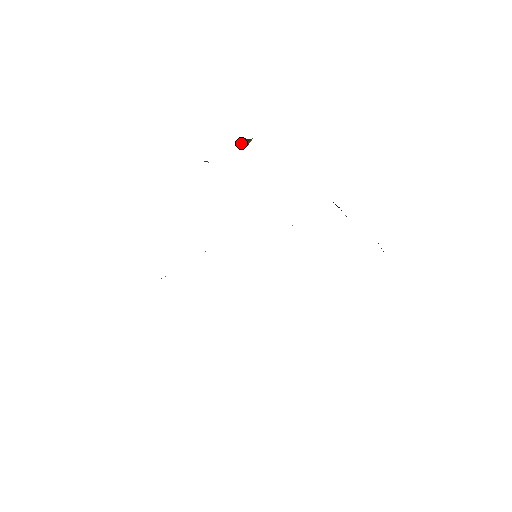
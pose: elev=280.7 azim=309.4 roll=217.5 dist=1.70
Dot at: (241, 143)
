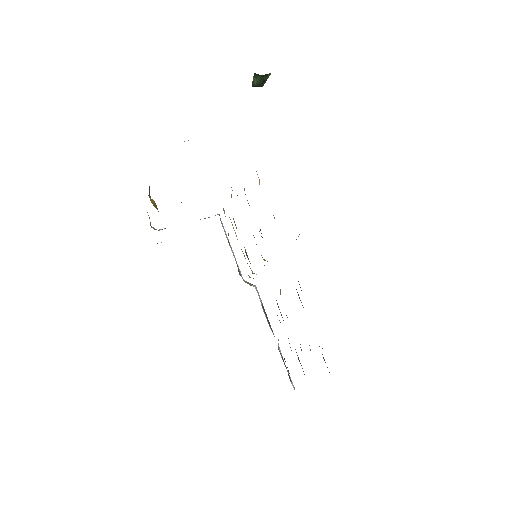
Dot at: (253, 79)
